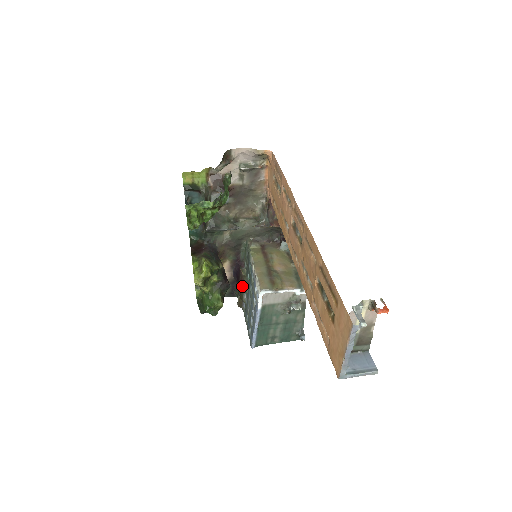
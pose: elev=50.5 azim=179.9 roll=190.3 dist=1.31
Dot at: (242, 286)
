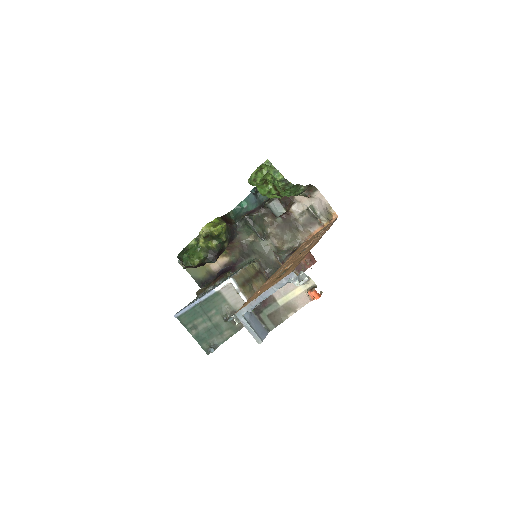
Dot at: (217, 280)
